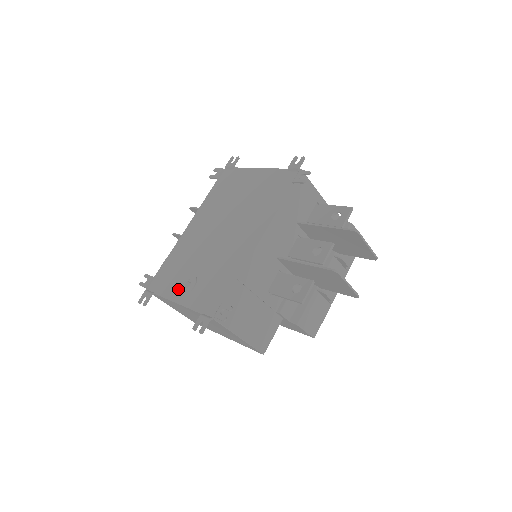
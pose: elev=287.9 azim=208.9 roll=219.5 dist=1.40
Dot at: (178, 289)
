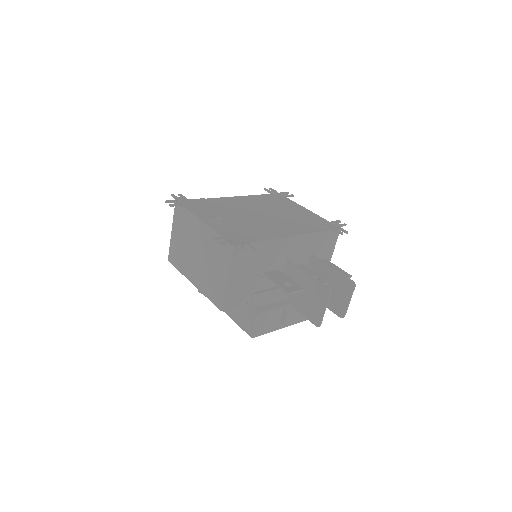
Dot at: (209, 216)
